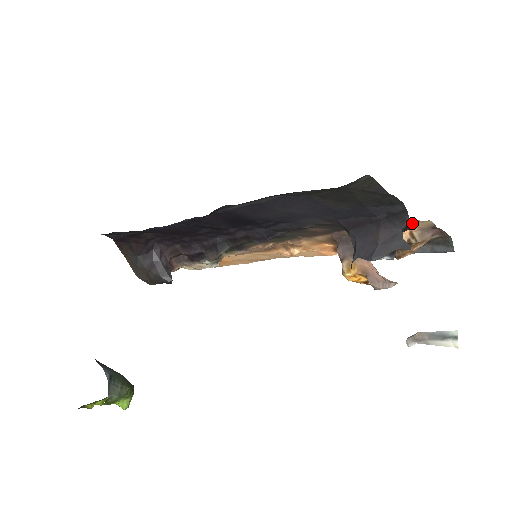
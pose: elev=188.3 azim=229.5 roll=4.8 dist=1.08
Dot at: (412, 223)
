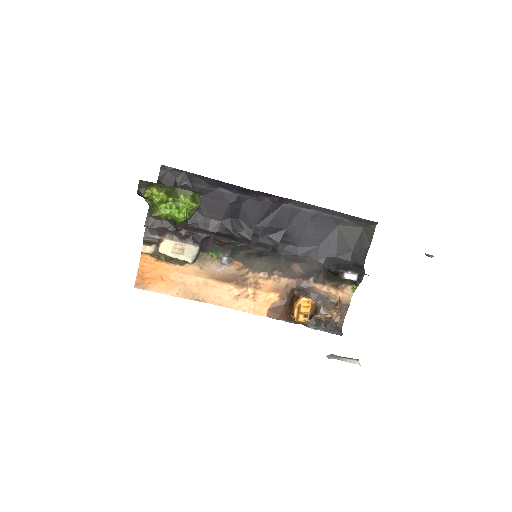
Dot at: (345, 291)
